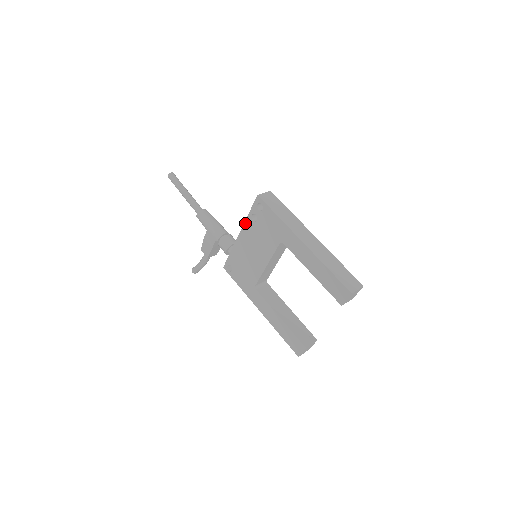
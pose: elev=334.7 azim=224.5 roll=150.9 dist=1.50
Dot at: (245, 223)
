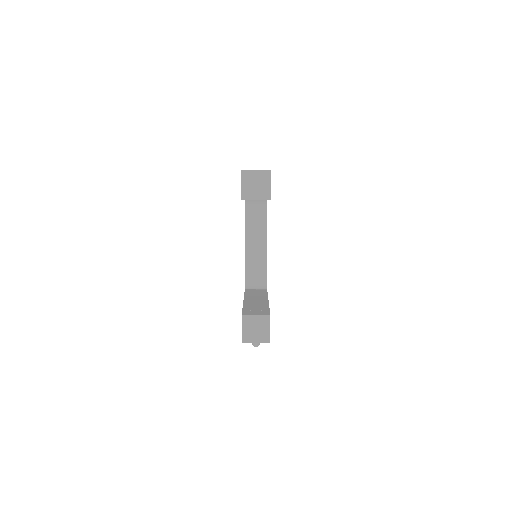
Dot at: occluded
